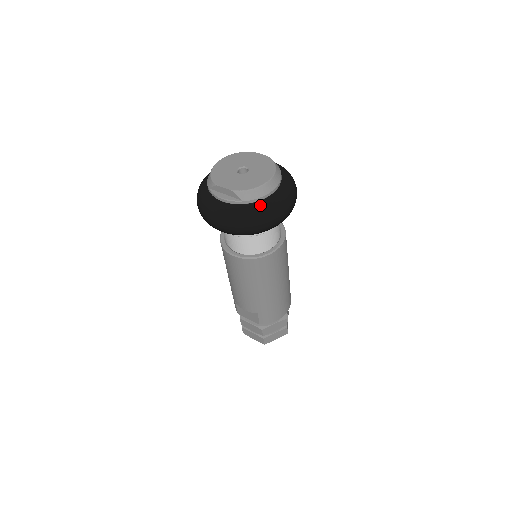
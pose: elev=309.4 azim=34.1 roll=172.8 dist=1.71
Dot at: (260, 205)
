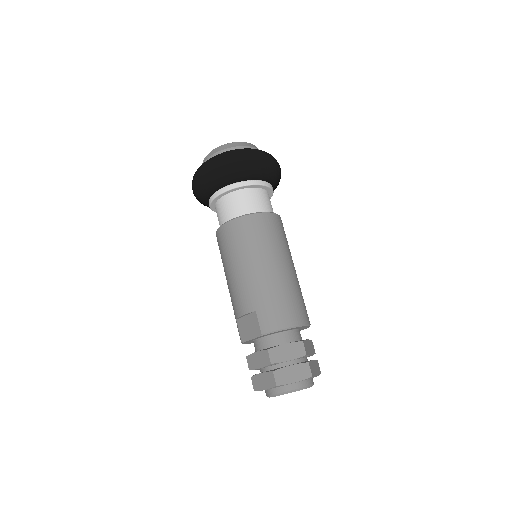
Dot at: occluded
